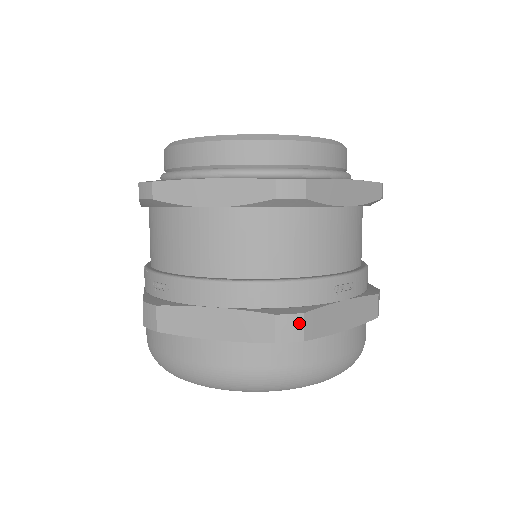
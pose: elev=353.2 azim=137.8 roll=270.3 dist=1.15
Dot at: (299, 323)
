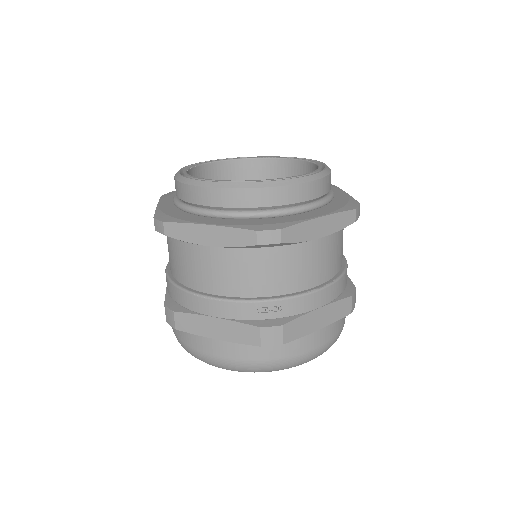
Dot at: (355, 295)
